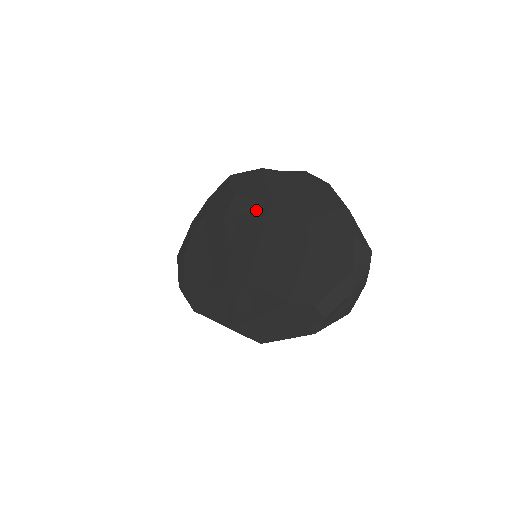
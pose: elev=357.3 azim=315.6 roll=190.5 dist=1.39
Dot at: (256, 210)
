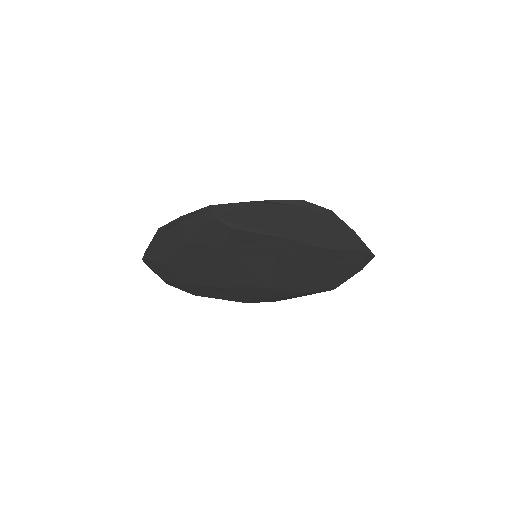
Dot at: (265, 242)
